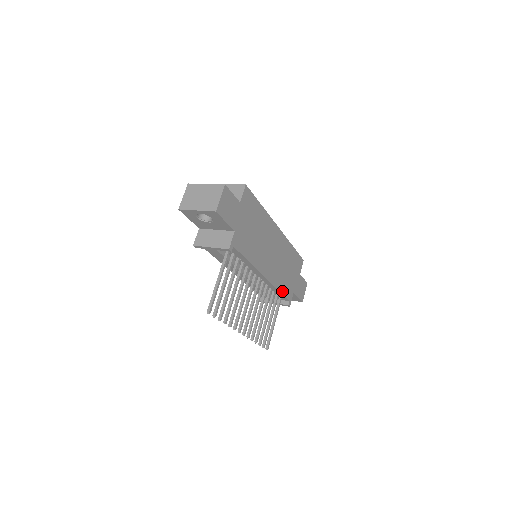
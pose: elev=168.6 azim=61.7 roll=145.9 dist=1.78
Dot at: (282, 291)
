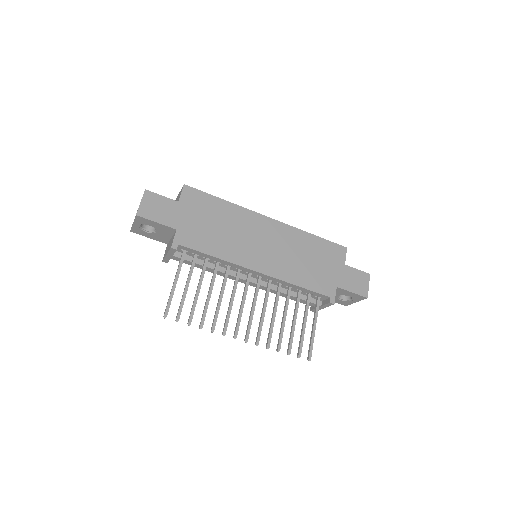
Dot at: (306, 286)
